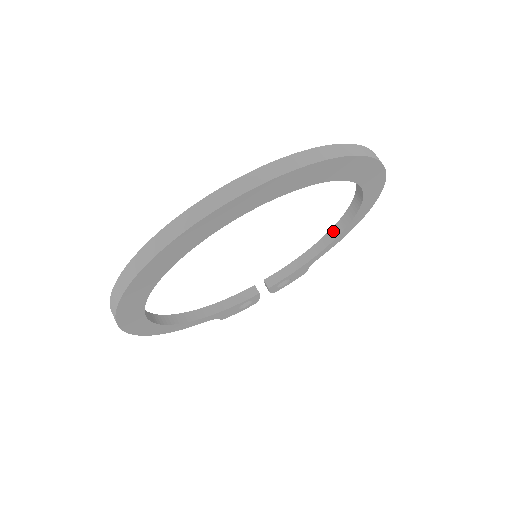
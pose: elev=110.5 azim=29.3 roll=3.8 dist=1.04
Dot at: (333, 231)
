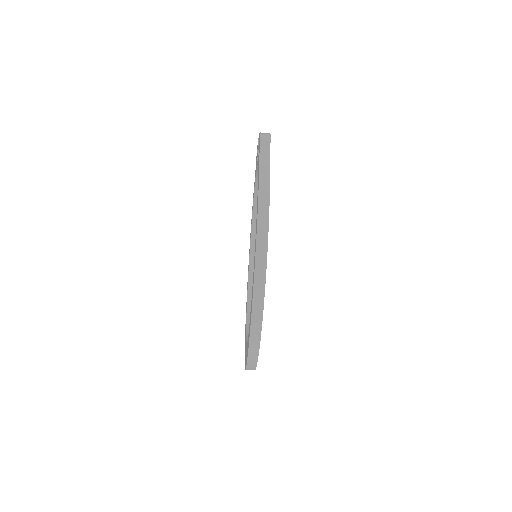
Dot at: occluded
